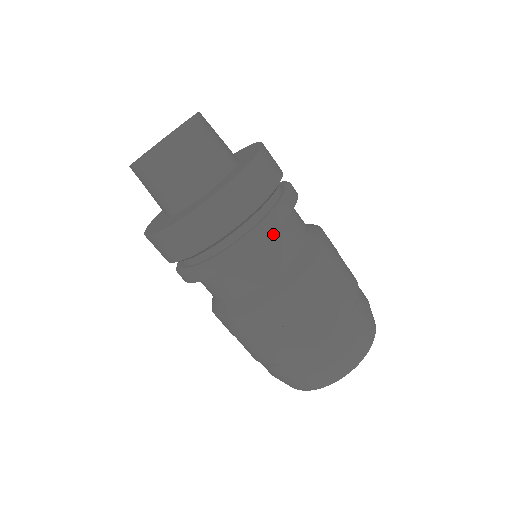
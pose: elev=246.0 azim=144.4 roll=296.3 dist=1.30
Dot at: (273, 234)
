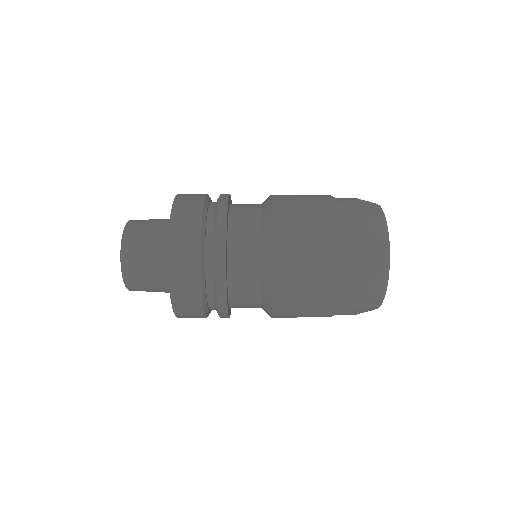
Dot at: (231, 272)
